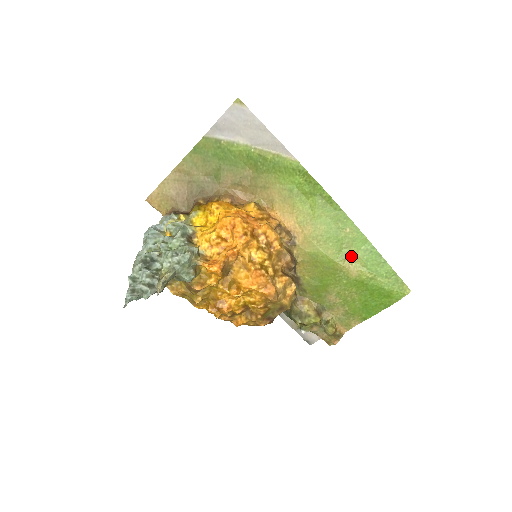
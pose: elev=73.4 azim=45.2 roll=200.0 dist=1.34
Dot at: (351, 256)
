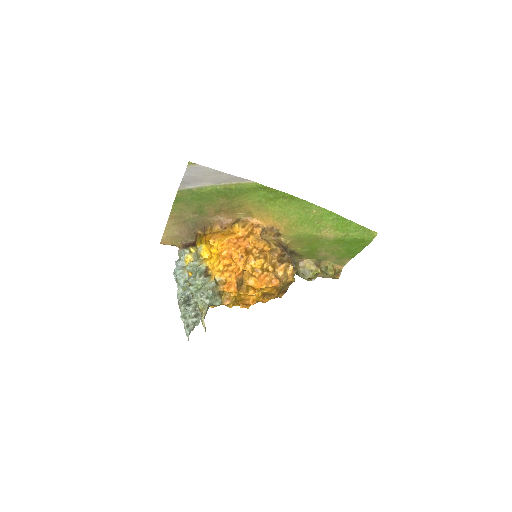
Dot at: (324, 227)
